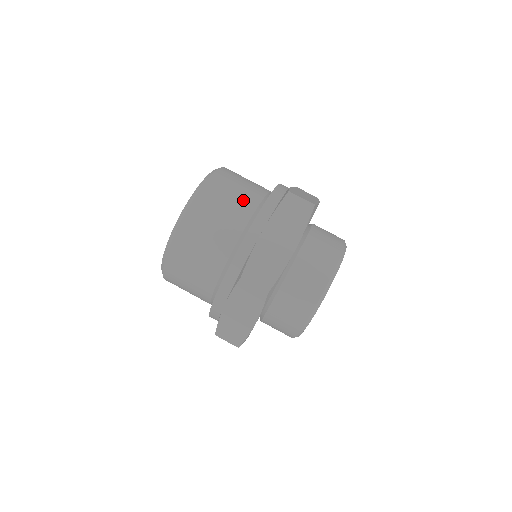
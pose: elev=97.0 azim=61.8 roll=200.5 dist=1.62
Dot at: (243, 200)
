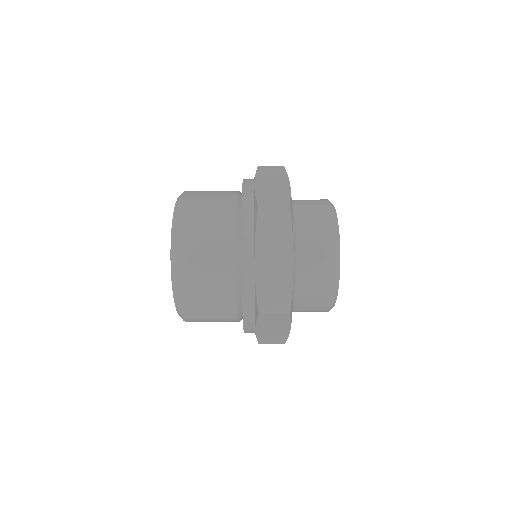
Dot at: (221, 304)
